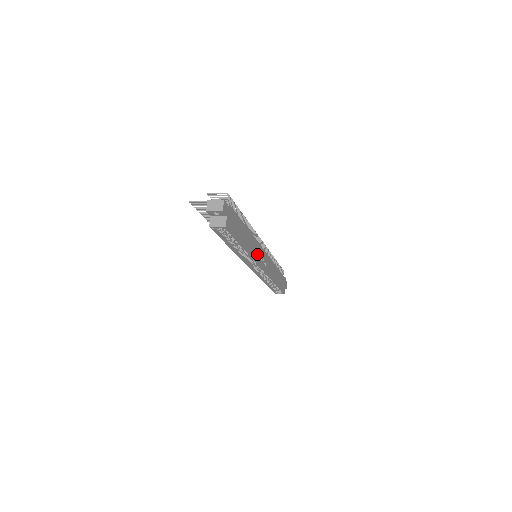
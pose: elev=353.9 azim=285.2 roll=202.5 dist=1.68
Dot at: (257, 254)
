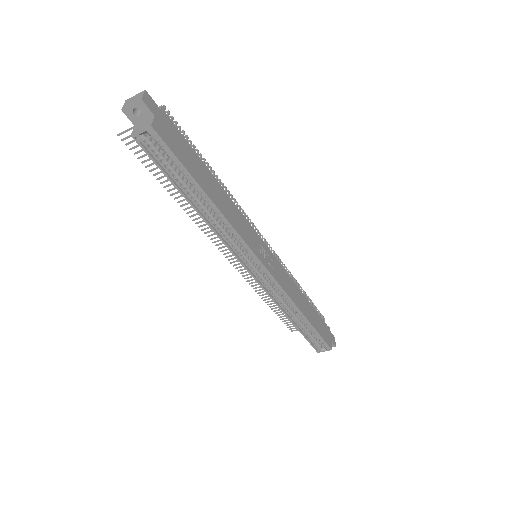
Dot at: (248, 236)
